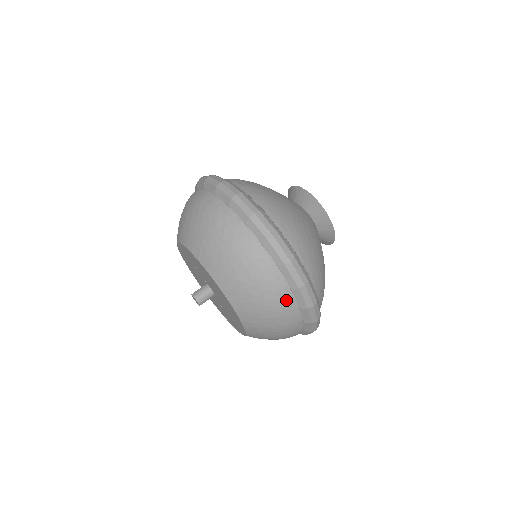
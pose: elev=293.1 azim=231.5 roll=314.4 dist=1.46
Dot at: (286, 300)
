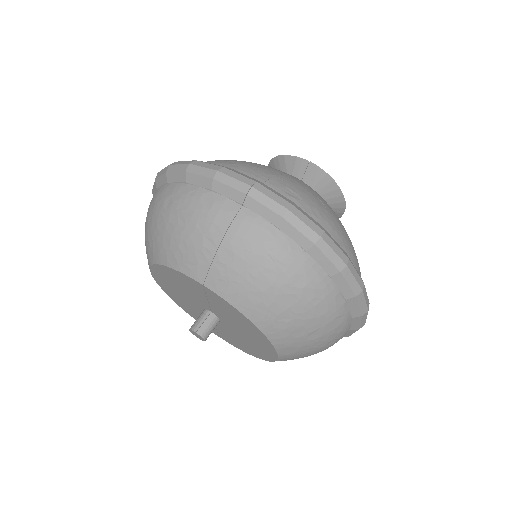
Dot at: occluded
